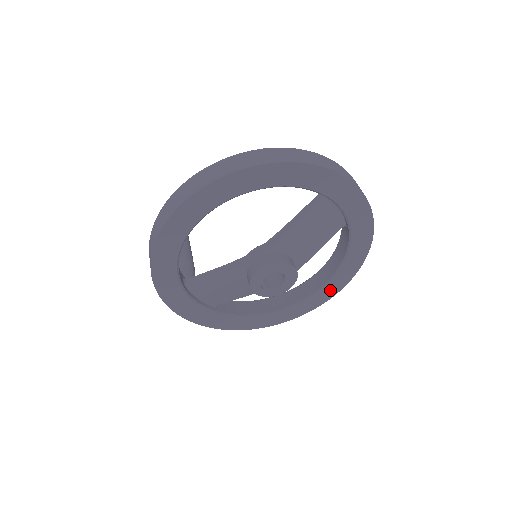
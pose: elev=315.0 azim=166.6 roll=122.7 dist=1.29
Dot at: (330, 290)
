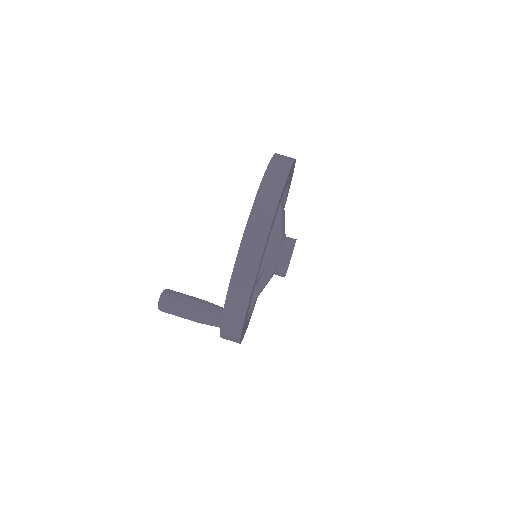
Dot at: occluded
